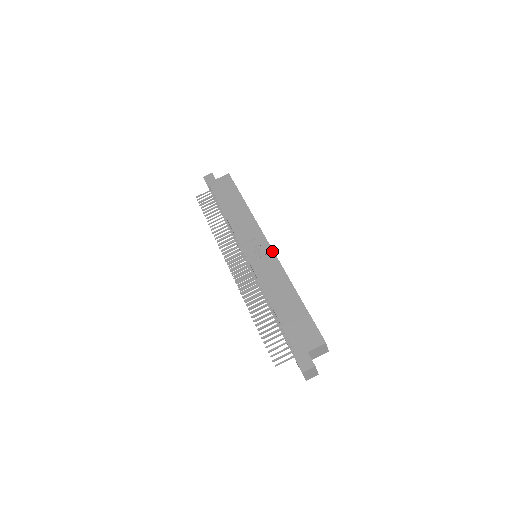
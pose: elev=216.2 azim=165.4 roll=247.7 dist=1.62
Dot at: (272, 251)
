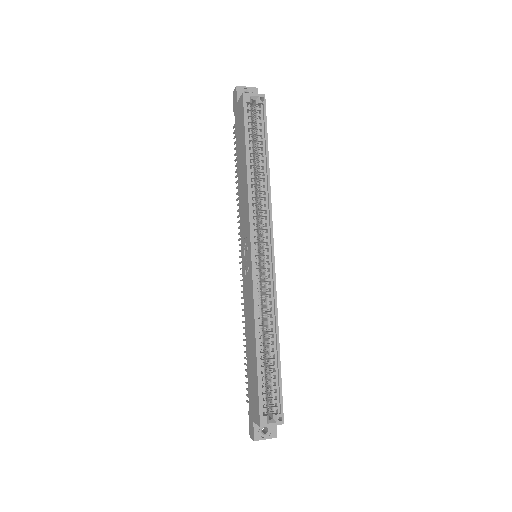
Dot at: (251, 269)
